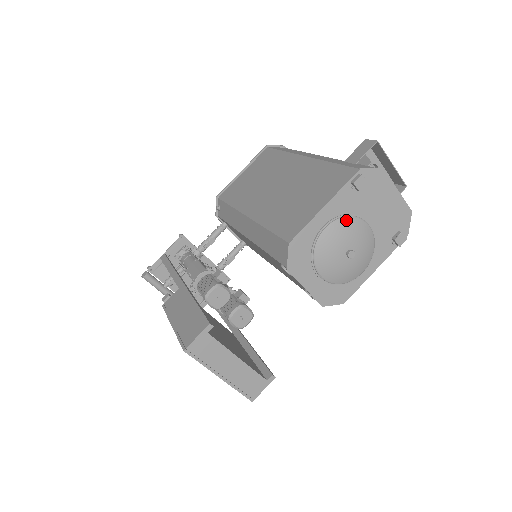
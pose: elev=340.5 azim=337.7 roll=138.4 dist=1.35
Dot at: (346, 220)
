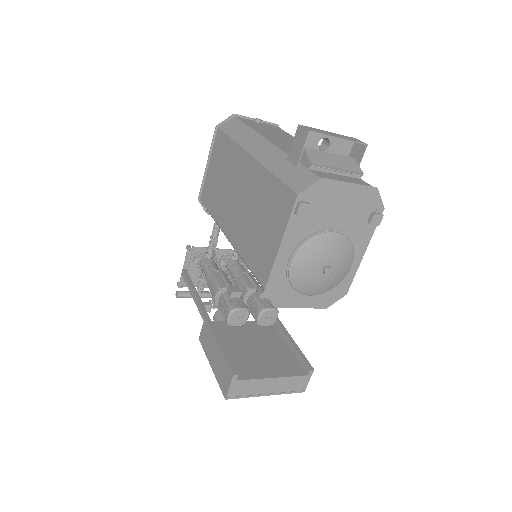
Dot at: (307, 246)
